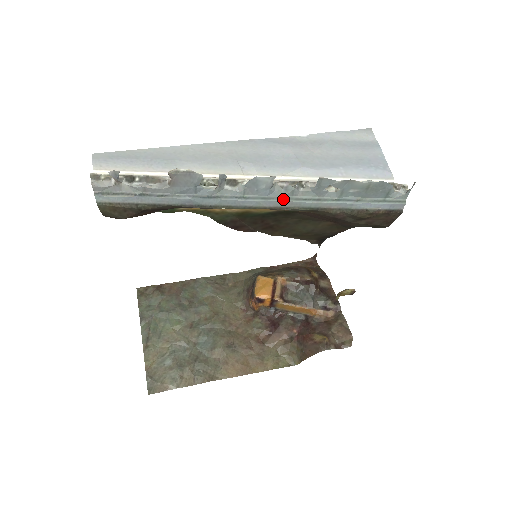
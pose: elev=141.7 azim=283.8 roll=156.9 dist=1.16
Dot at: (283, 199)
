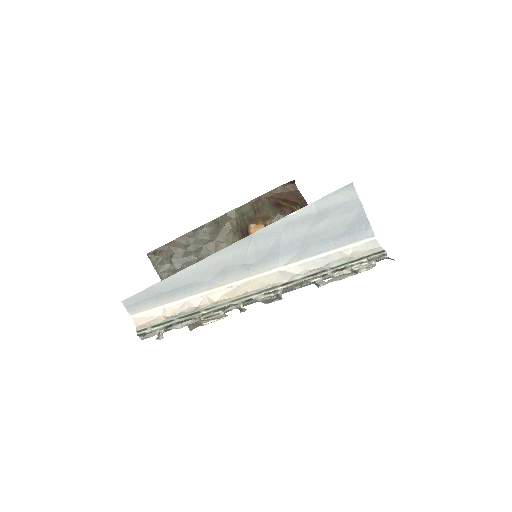
Dot at: (289, 291)
